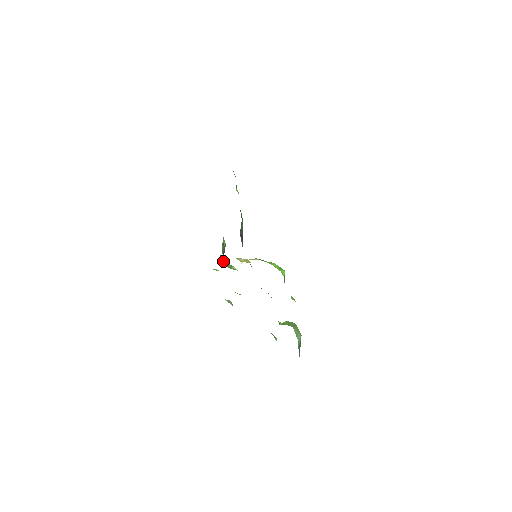
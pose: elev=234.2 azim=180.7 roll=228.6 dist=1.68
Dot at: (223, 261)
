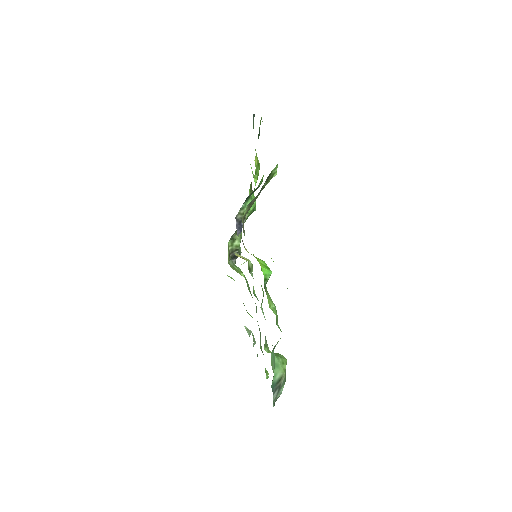
Dot at: (236, 266)
